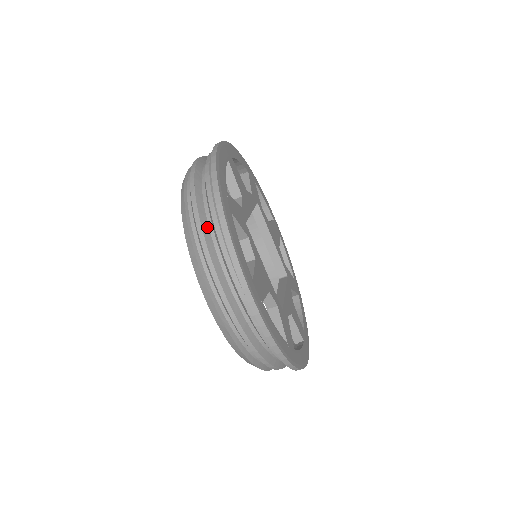
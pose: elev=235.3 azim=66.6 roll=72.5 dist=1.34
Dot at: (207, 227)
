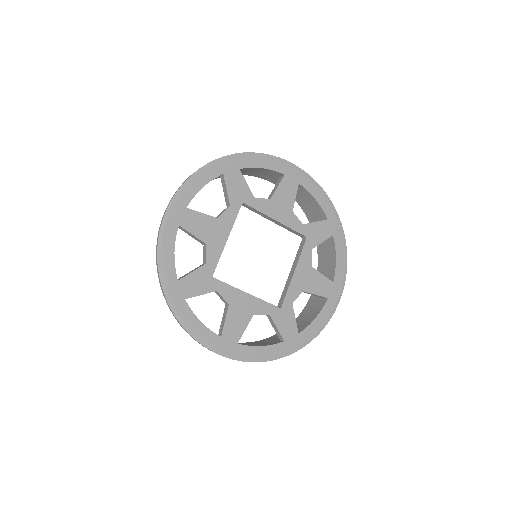
Dot at: occluded
